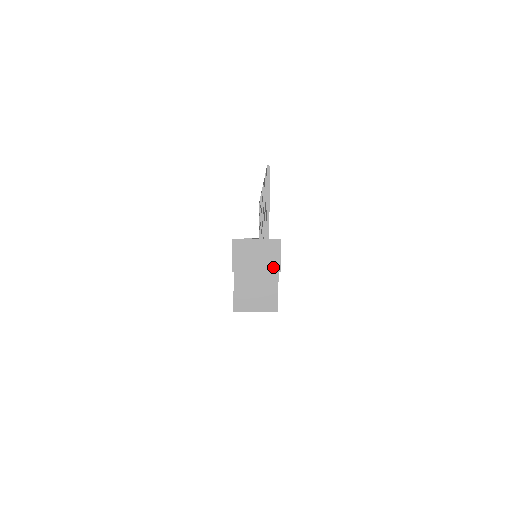
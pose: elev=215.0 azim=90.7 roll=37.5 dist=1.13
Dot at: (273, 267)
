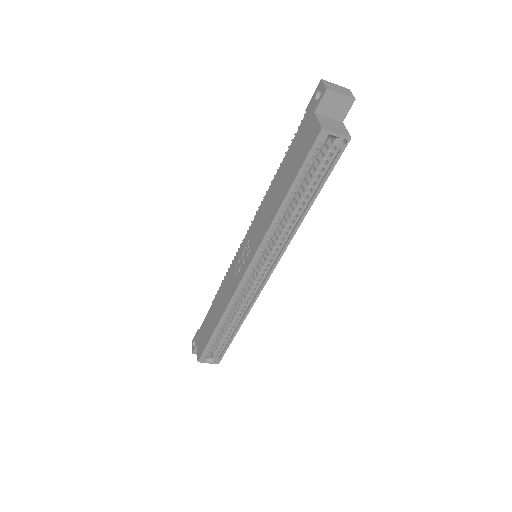
Dot at: (350, 96)
